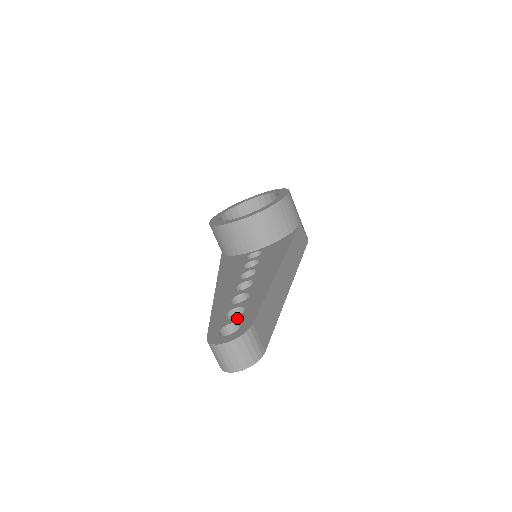
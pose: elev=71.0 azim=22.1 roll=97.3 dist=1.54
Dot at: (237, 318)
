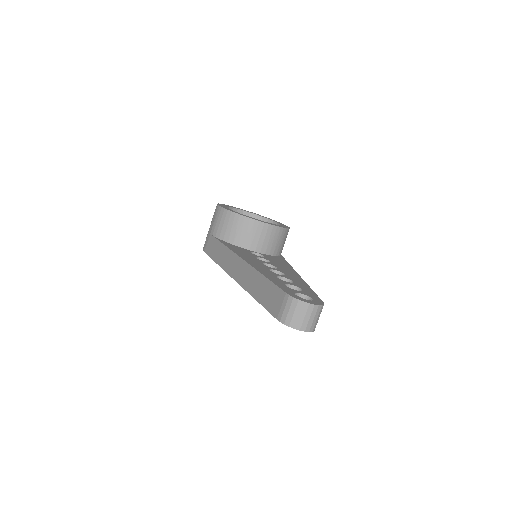
Dot at: (302, 292)
